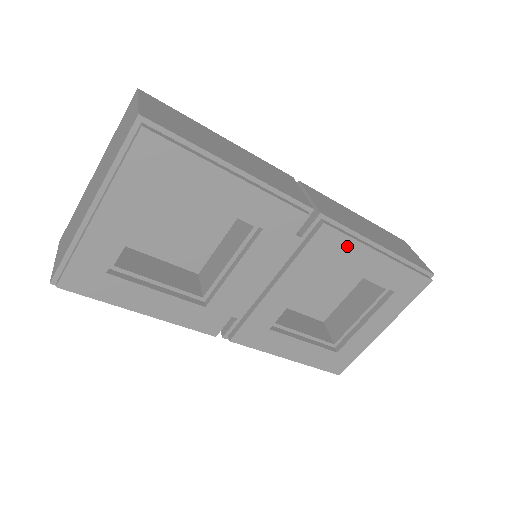
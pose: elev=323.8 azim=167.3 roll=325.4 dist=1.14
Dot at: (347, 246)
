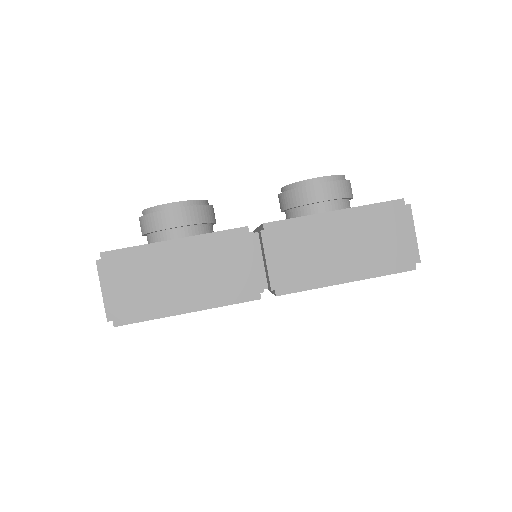
Dot at: occluded
